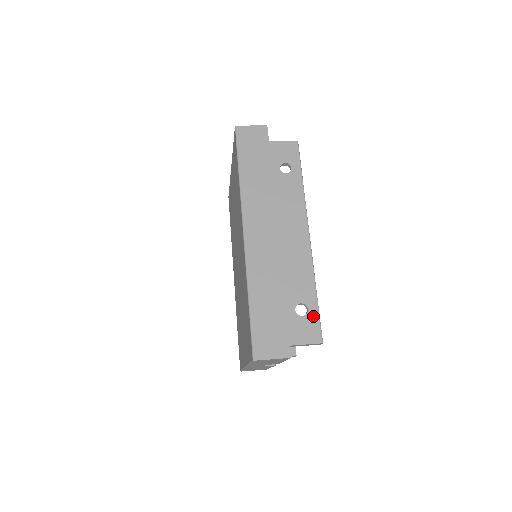
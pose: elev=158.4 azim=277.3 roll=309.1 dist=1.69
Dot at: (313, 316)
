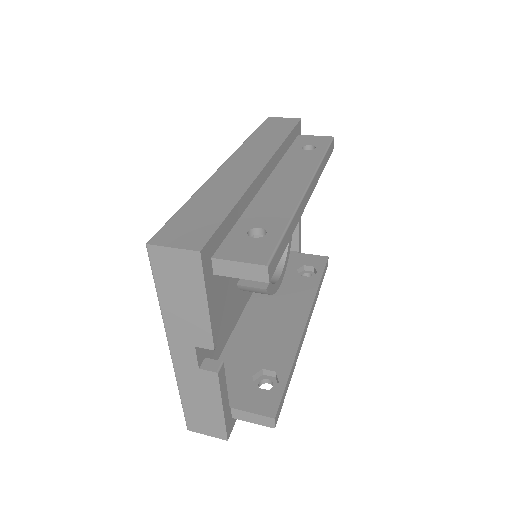
Dot at: (270, 240)
